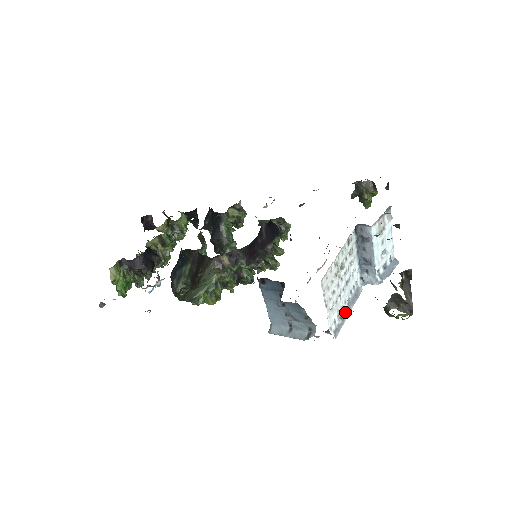
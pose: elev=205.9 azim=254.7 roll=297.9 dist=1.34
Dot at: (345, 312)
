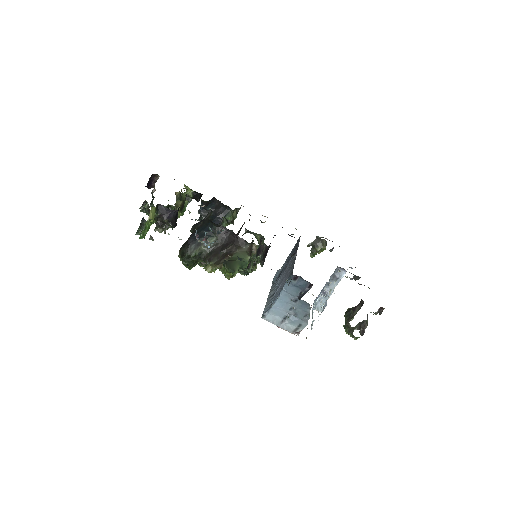
Dot at: occluded
